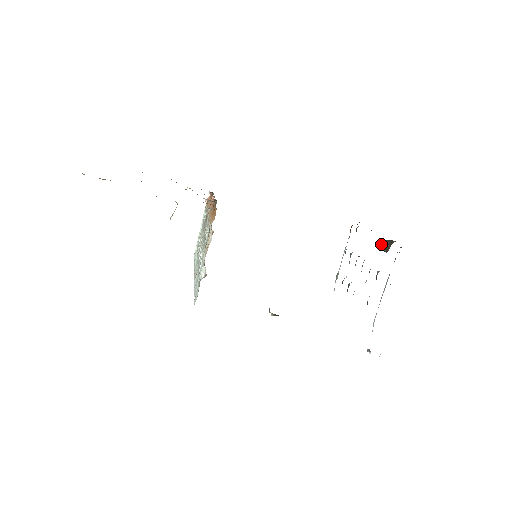
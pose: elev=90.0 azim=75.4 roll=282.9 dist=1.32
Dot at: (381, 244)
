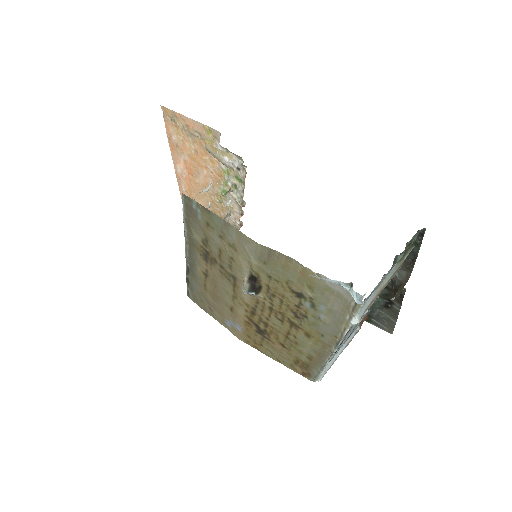
Dot at: (395, 289)
